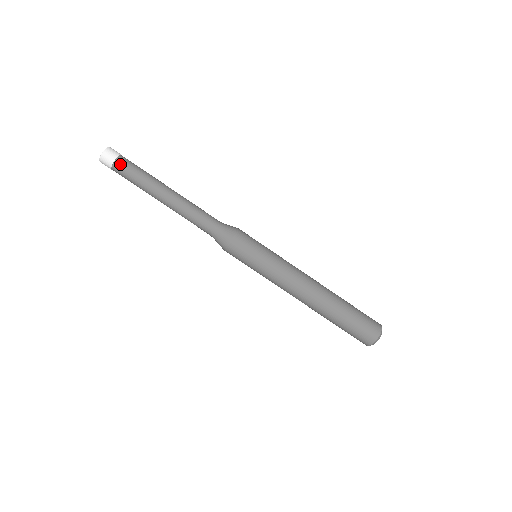
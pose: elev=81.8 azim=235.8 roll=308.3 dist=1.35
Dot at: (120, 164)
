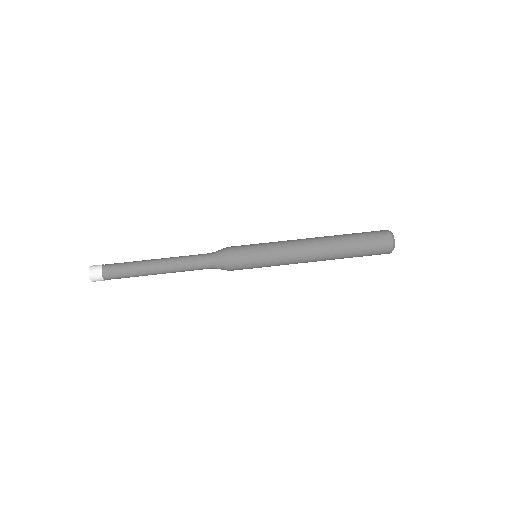
Dot at: (108, 265)
